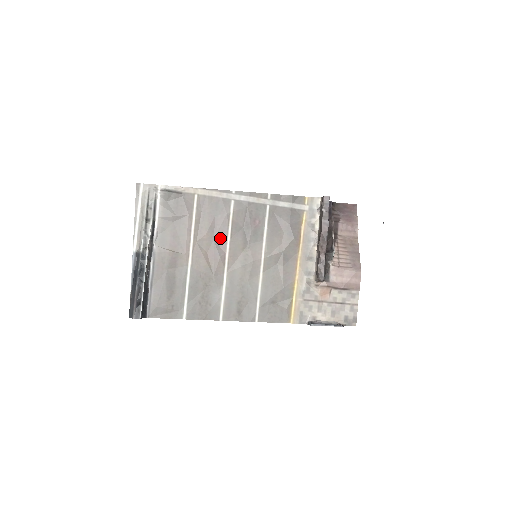
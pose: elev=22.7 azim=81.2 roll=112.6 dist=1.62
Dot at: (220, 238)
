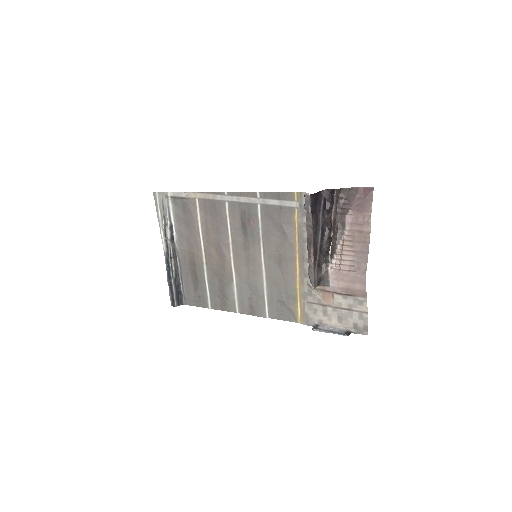
Dot at: (223, 239)
